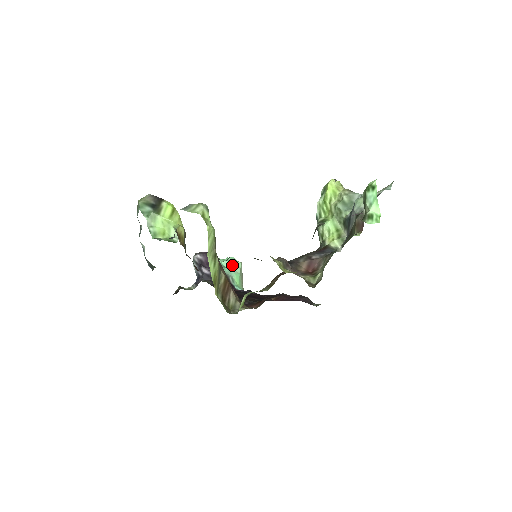
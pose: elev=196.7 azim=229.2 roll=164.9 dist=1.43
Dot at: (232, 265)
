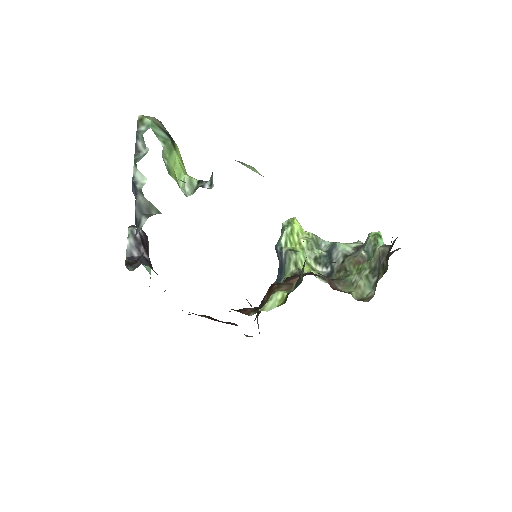
Dot at: occluded
